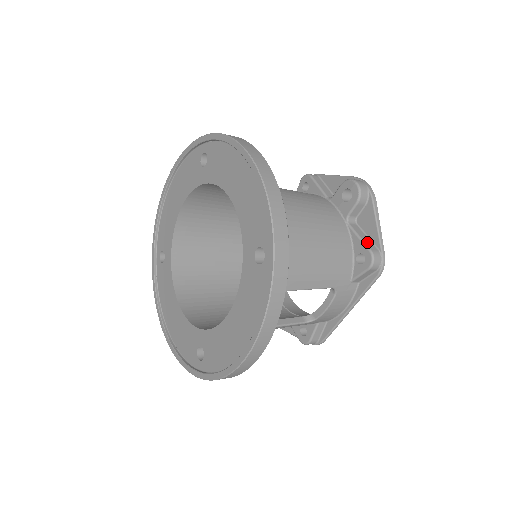
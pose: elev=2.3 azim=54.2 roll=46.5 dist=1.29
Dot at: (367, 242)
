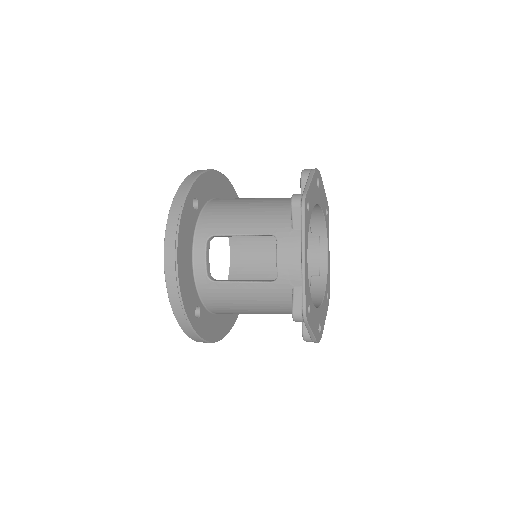
Dot at: occluded
